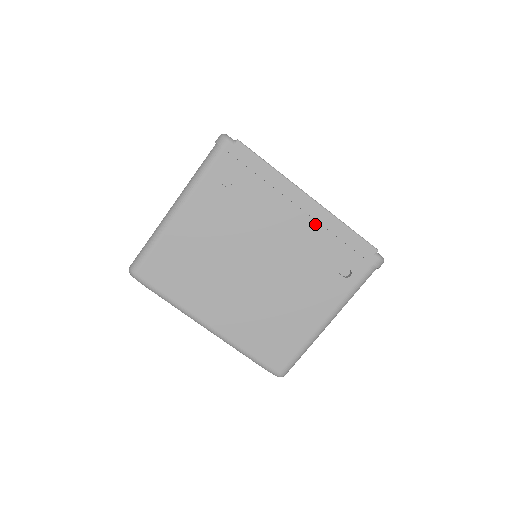
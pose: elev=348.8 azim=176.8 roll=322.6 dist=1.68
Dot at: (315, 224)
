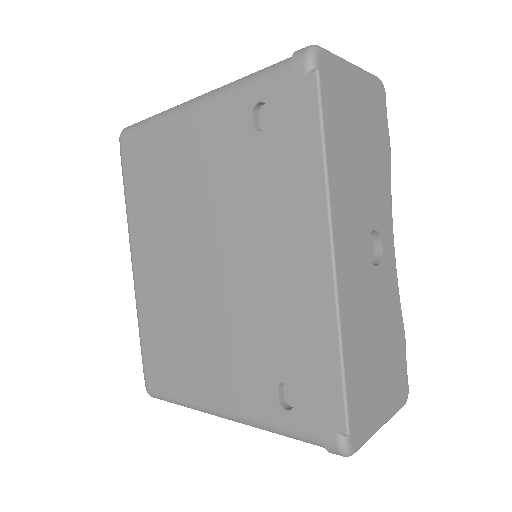
Dot at: (307, 298)
